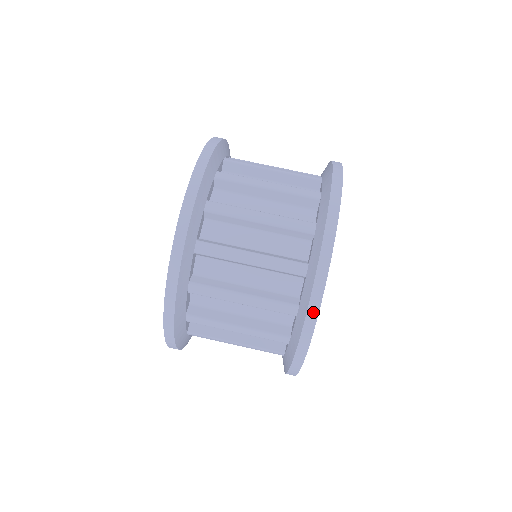
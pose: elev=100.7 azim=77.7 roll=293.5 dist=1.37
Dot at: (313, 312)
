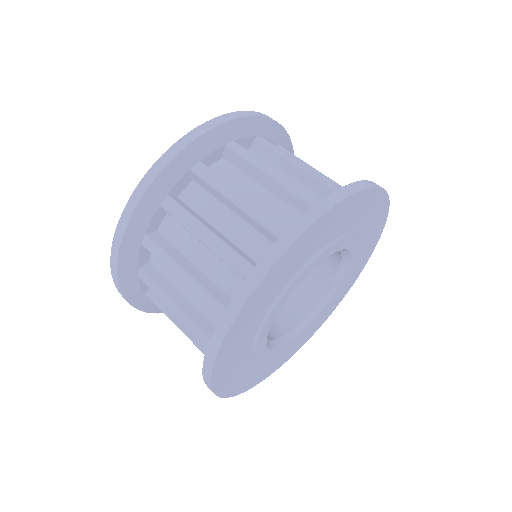
Dot at: (308, 220)
